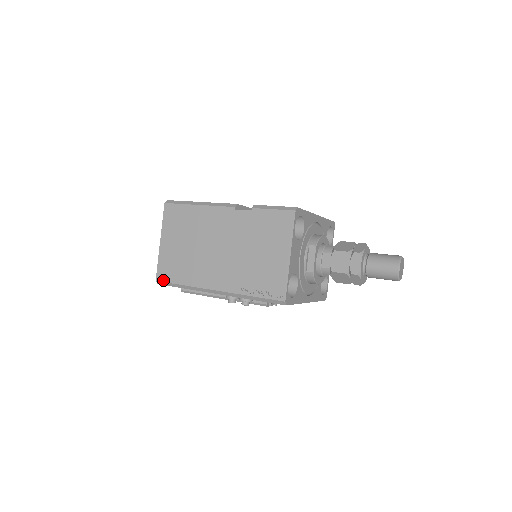
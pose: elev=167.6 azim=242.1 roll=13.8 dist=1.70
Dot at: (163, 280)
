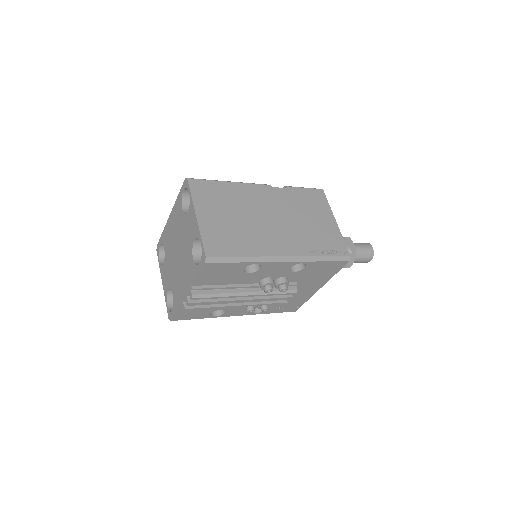
Dot at: (216, 254)
